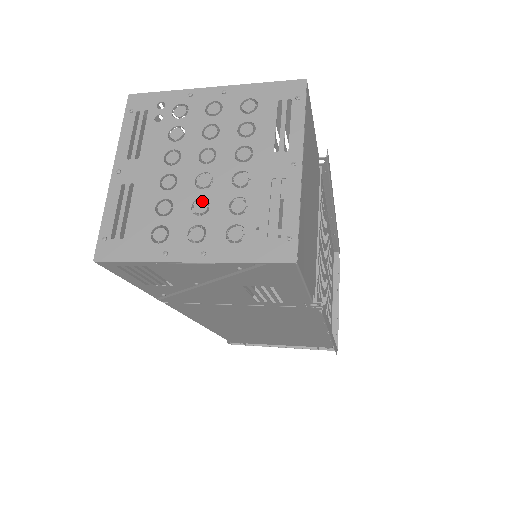
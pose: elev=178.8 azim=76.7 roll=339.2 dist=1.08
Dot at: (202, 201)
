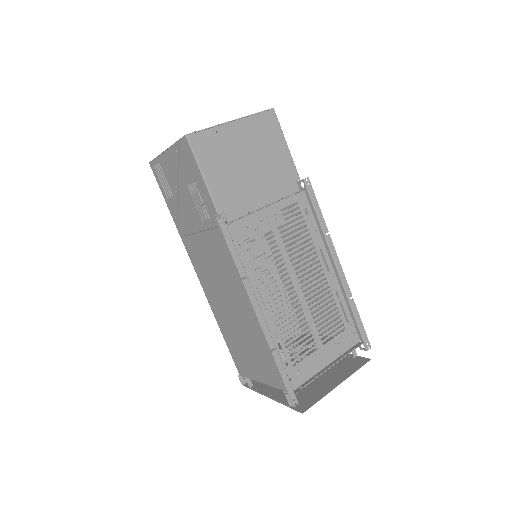
Dot at: occluded
